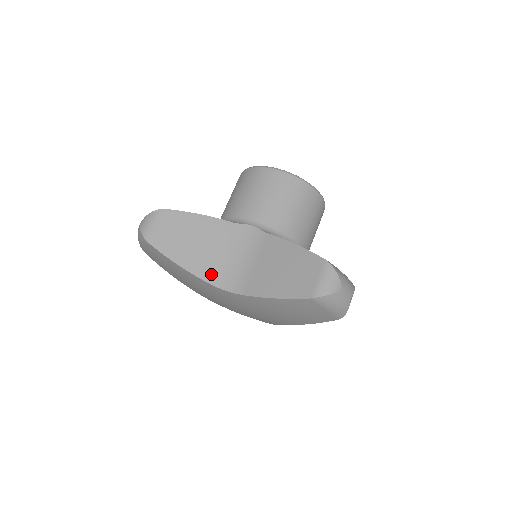
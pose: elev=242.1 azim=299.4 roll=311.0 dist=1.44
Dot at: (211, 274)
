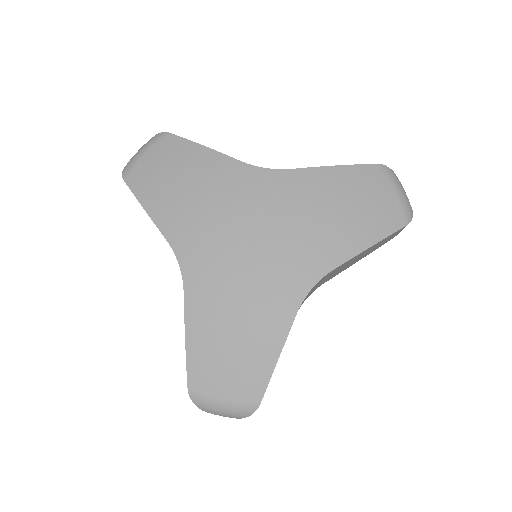
Dot at: occluded
